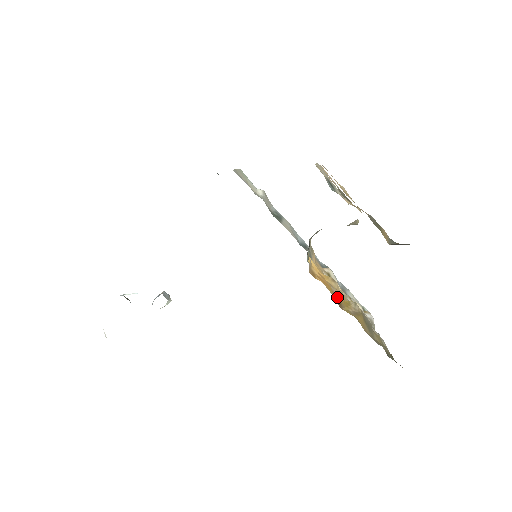
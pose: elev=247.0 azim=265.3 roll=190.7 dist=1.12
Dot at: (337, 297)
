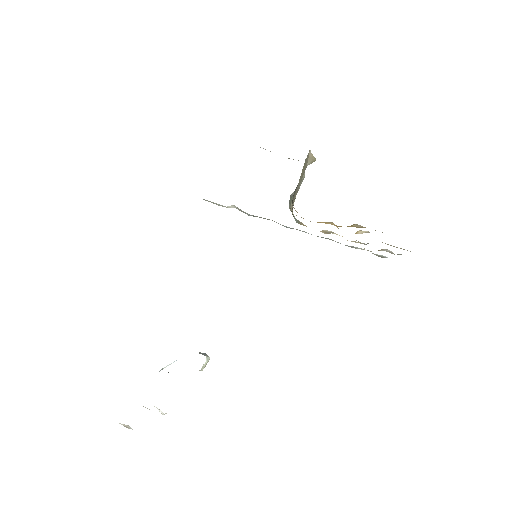
Dot at: occluded
